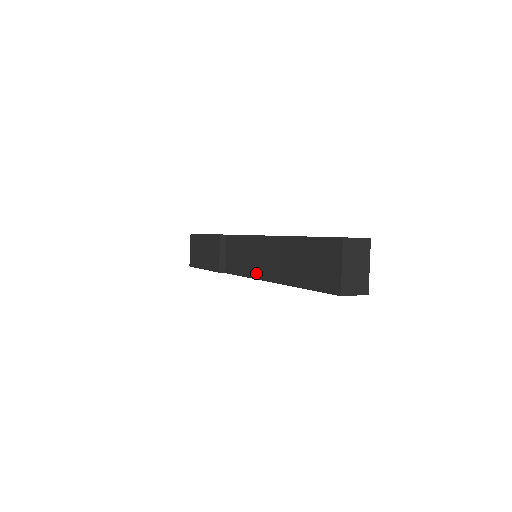
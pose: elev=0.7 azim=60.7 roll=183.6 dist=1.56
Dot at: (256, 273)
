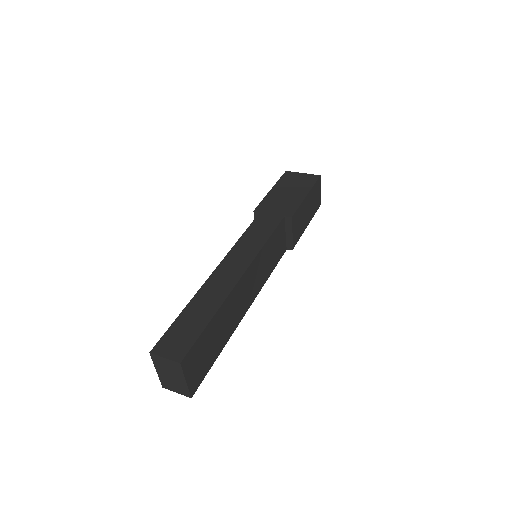
Dot at: occluded
